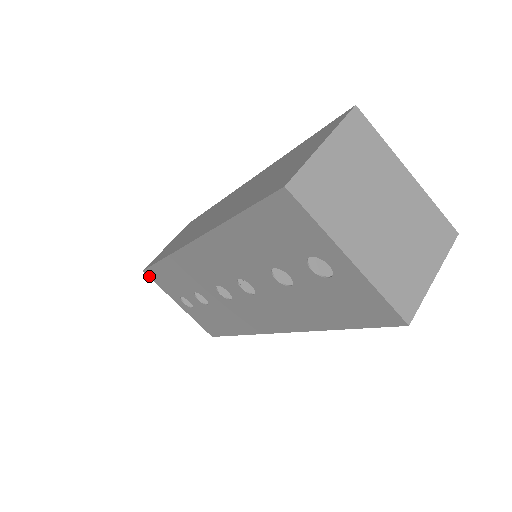
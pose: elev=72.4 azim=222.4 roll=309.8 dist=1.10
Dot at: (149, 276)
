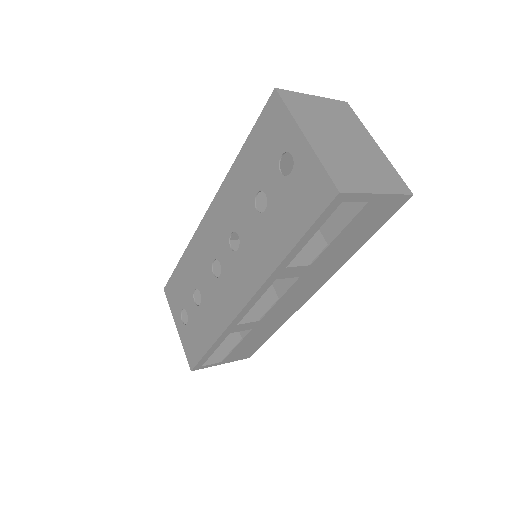
Dot at: (166, 294)
